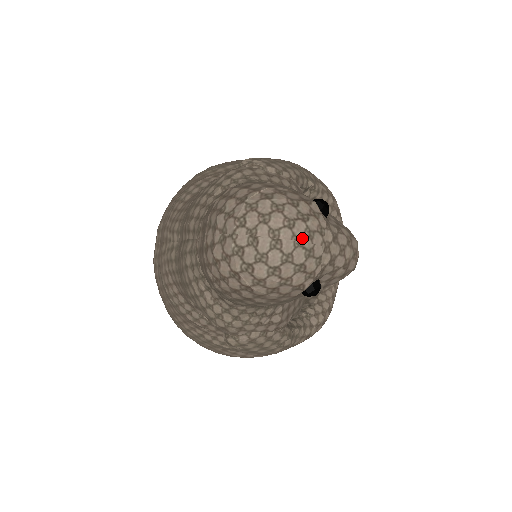
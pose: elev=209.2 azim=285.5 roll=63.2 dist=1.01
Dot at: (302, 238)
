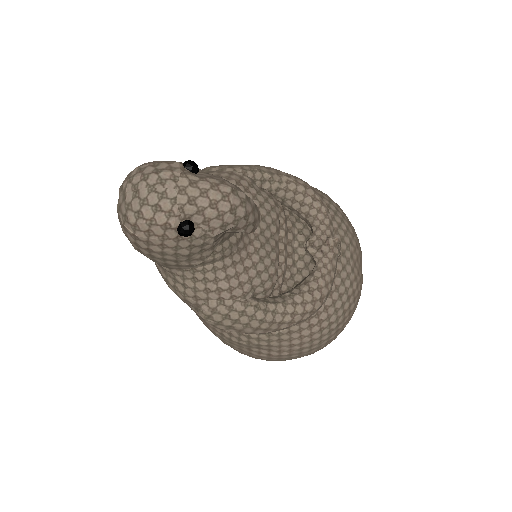
Dot at: (154, 185)
